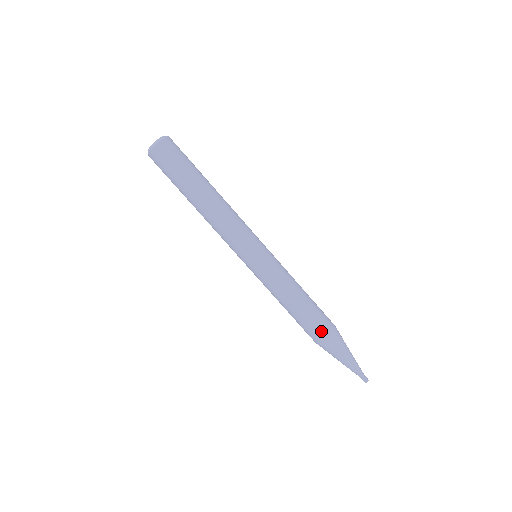
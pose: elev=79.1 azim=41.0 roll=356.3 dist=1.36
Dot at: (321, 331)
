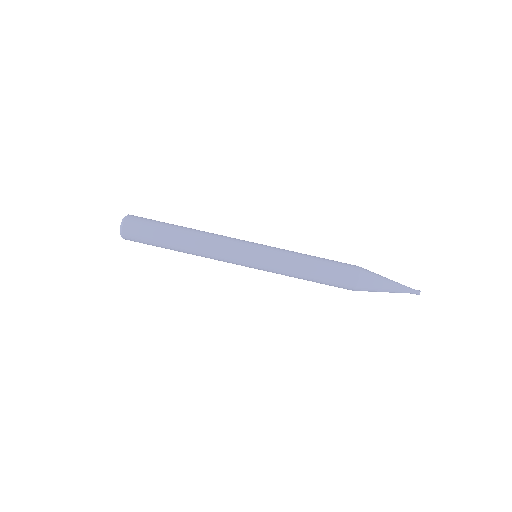
Dot at: (345, 287)
